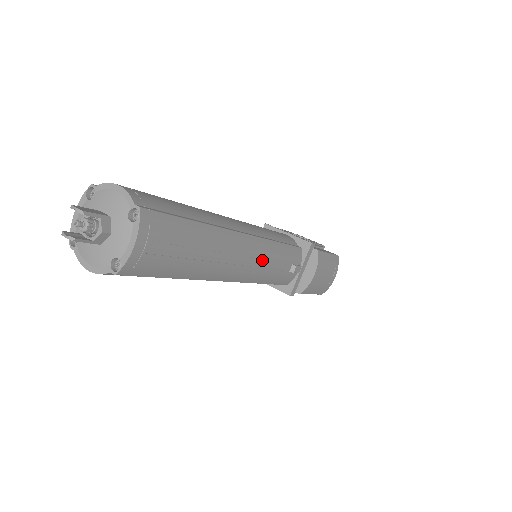
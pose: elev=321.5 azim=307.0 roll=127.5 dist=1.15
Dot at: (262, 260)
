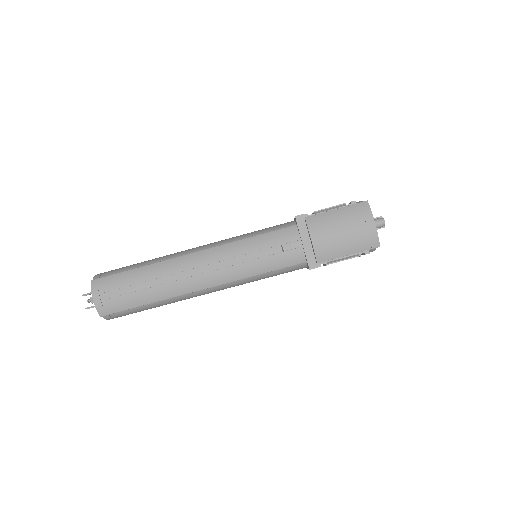
Dot at: (225, 261)
